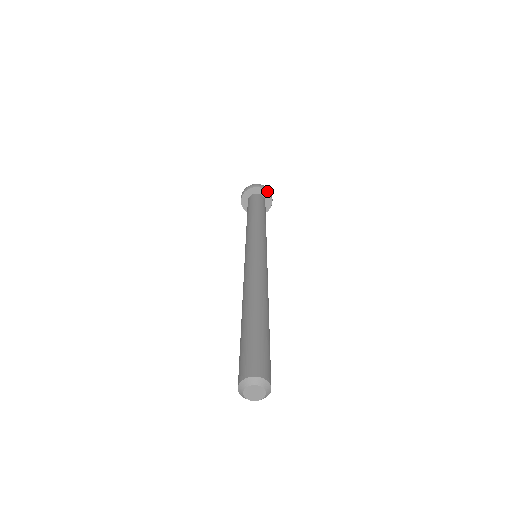
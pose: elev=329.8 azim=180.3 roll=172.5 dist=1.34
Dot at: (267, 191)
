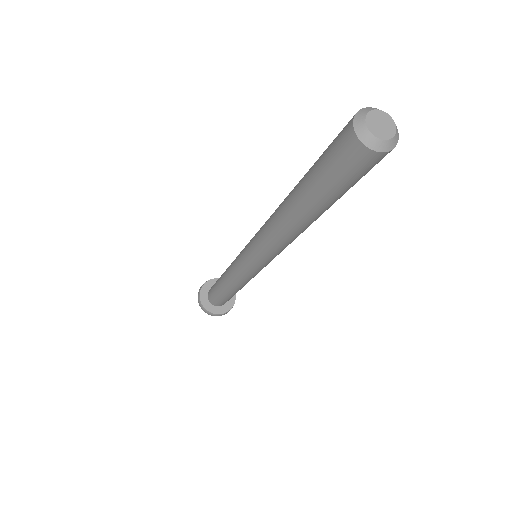
Dot at: occluded
